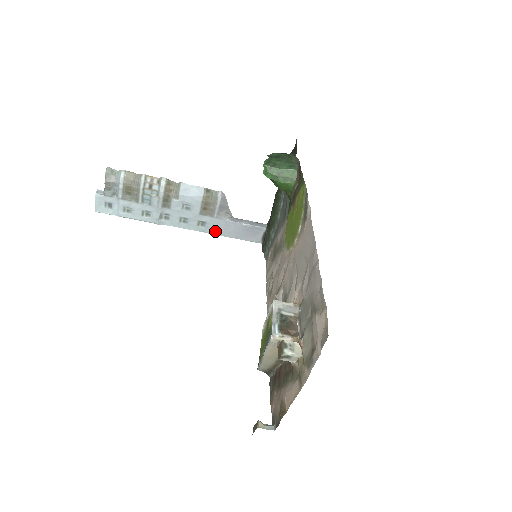
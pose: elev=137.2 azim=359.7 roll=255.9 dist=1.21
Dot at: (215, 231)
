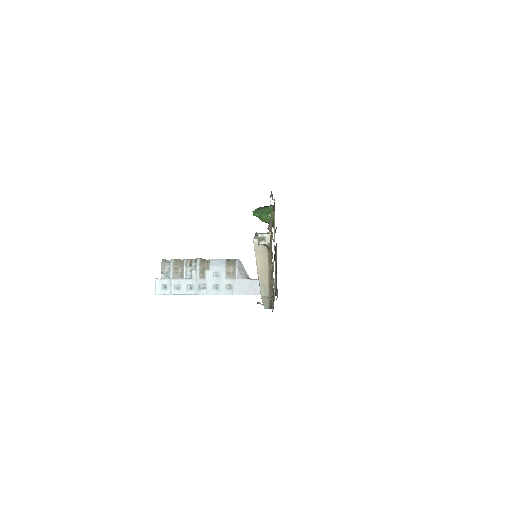
Dot at: (239, 291)
